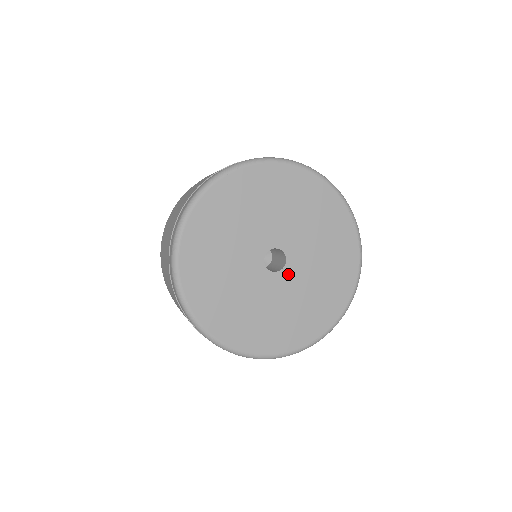
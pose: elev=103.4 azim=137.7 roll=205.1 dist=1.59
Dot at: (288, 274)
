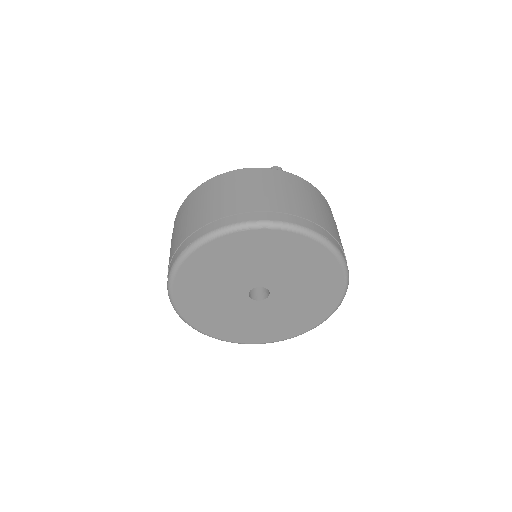
Dot at: (267, 304)
